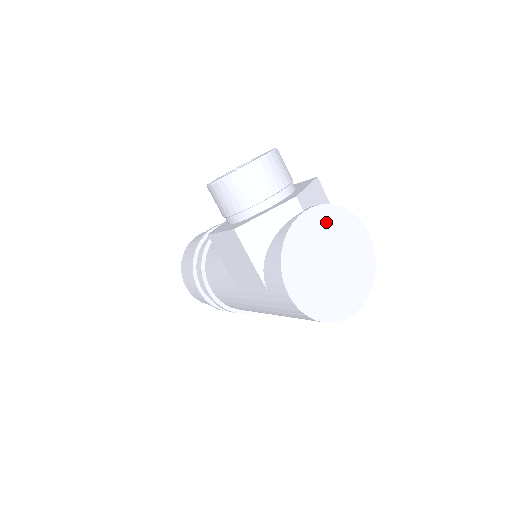
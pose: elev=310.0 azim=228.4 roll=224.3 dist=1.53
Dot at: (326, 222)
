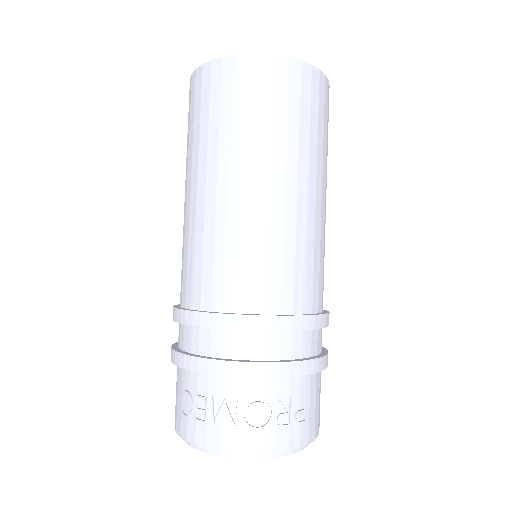
Dot at: occluded
